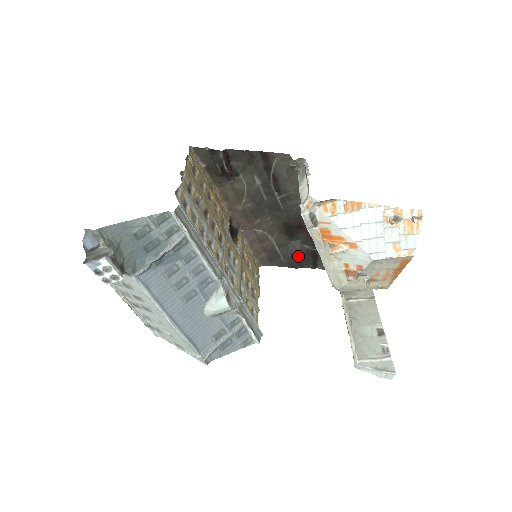
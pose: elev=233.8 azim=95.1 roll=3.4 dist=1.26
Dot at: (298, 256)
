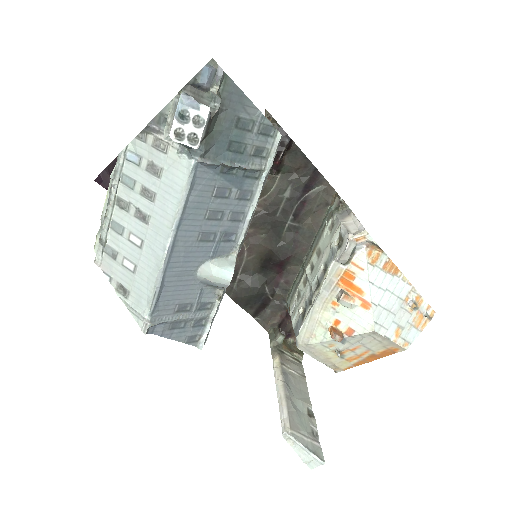
Dot at: (253, 293)
